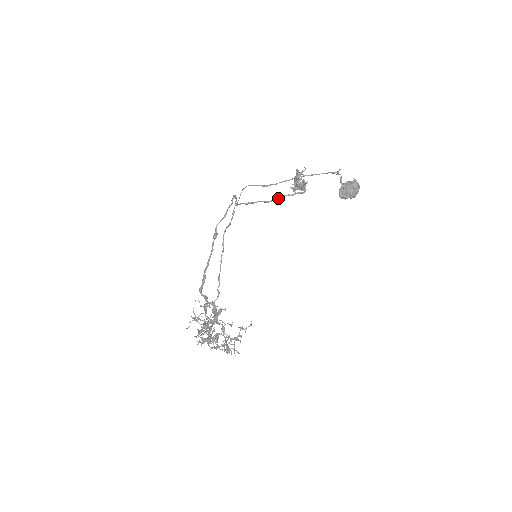
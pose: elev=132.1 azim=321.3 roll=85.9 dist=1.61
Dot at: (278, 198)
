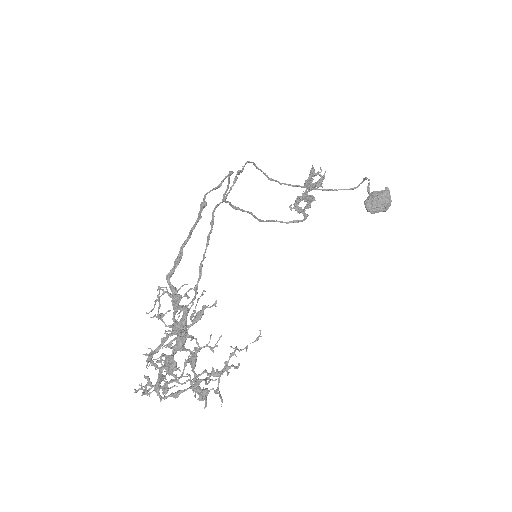
Dot at: (270, 221)
